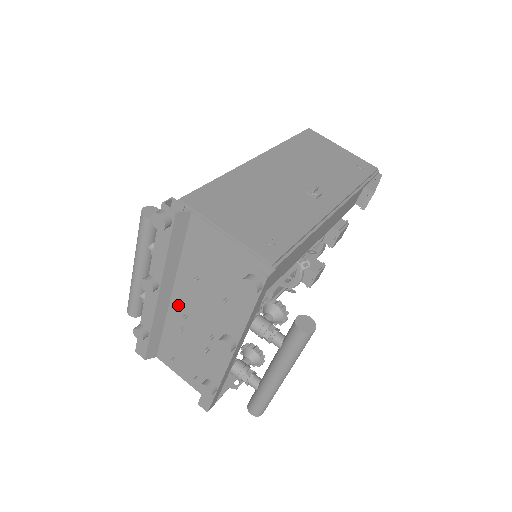
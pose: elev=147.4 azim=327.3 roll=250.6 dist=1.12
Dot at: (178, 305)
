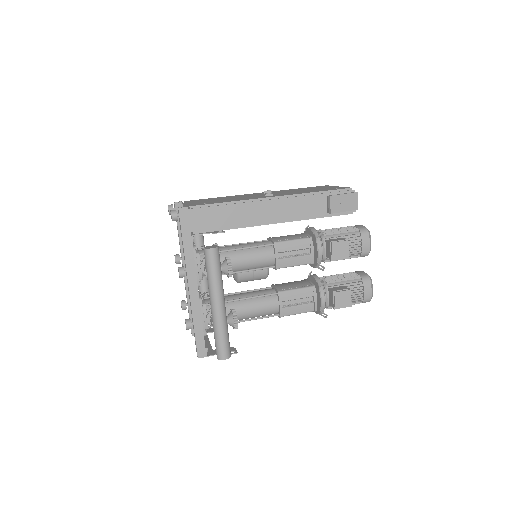
Dot at: occluded
